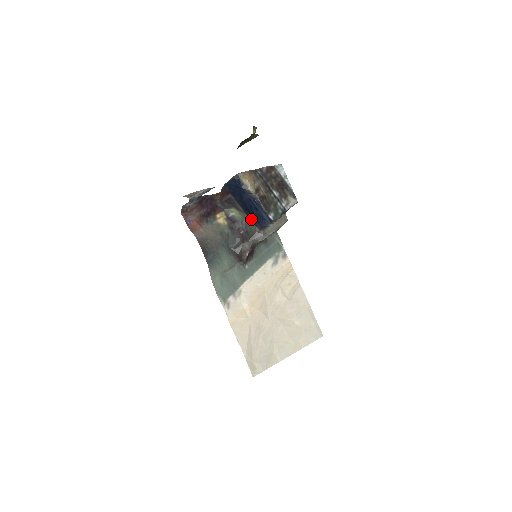
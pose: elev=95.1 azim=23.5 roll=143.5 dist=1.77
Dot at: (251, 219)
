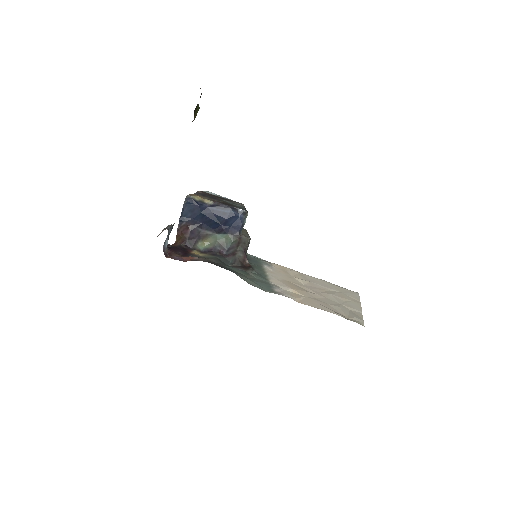
Dot at: (225, 231)
